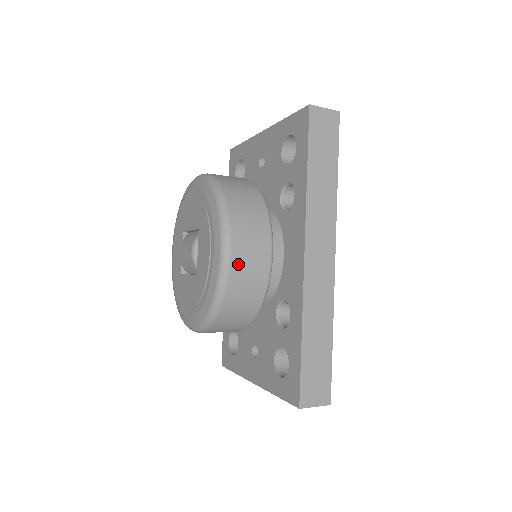
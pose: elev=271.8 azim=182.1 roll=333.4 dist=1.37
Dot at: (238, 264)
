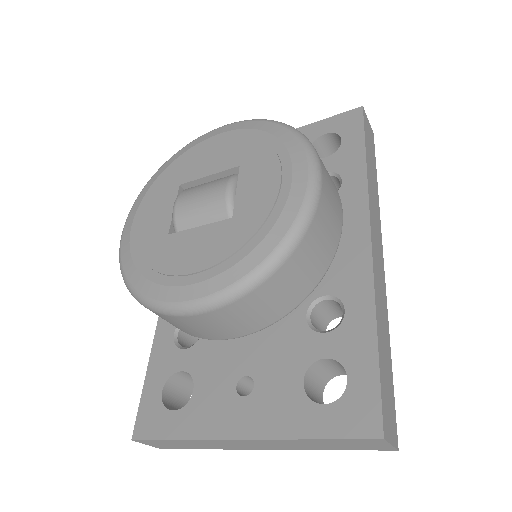
Dot at: (325, 200)
